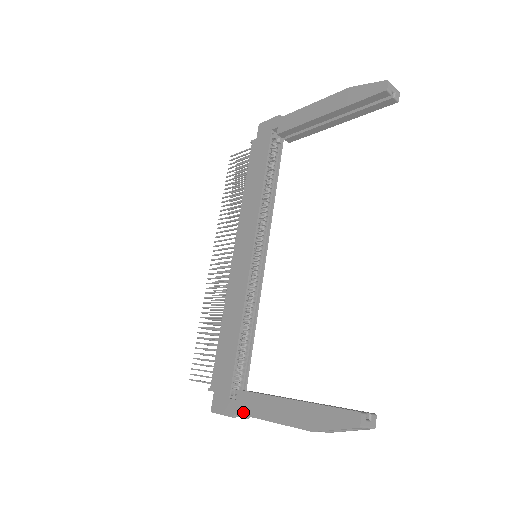
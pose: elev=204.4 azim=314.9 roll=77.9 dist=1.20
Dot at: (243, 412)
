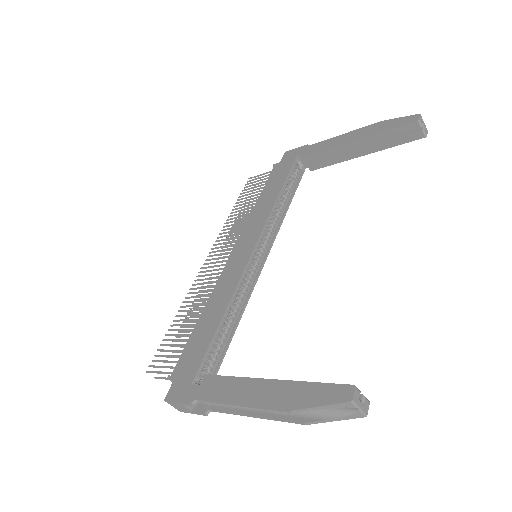
Dot at: (205, 397)
